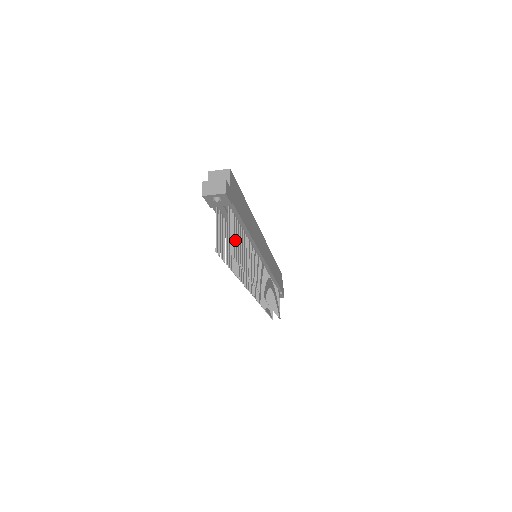
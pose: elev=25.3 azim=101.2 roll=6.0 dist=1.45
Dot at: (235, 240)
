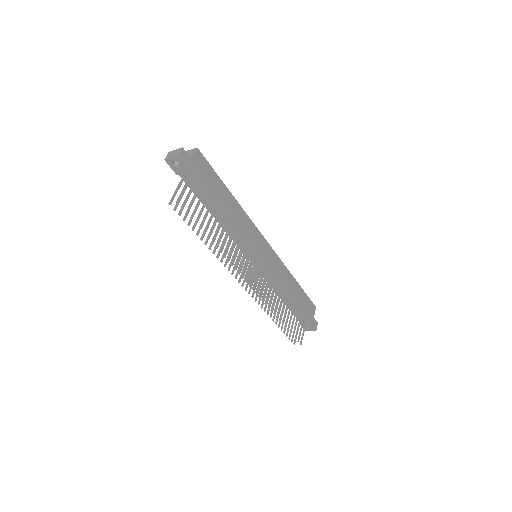
Dot at: (196, 205)
